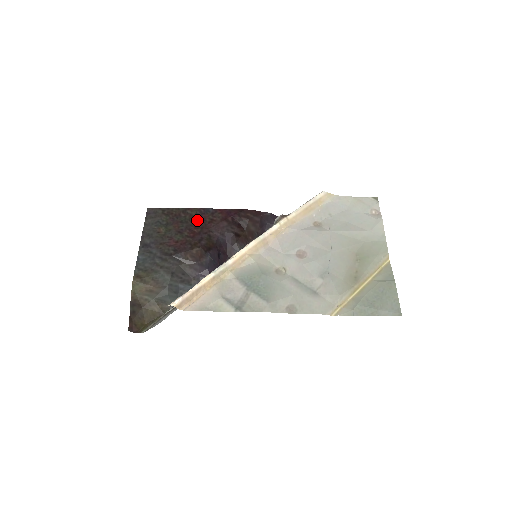
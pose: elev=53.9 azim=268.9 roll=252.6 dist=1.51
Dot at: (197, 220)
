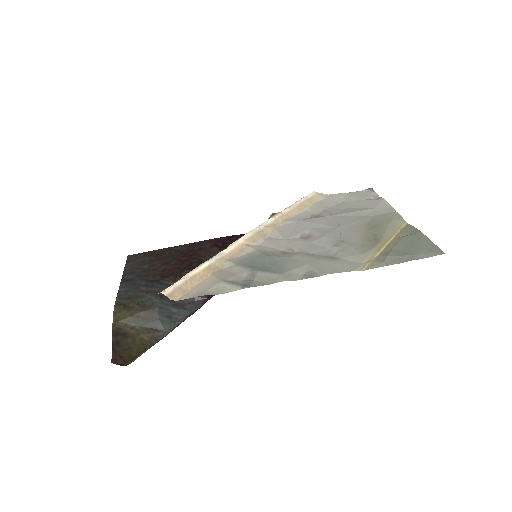
Dot at: (184, 252)
